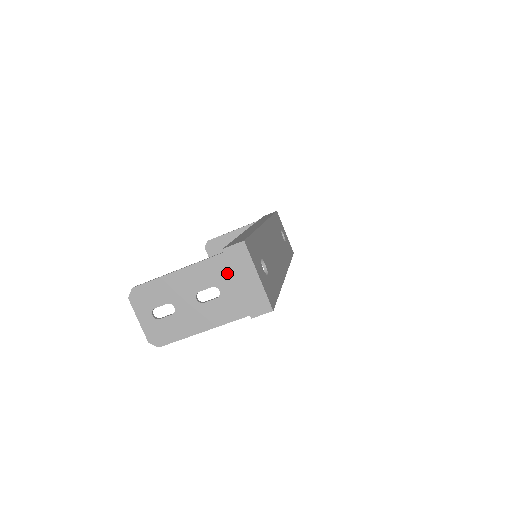
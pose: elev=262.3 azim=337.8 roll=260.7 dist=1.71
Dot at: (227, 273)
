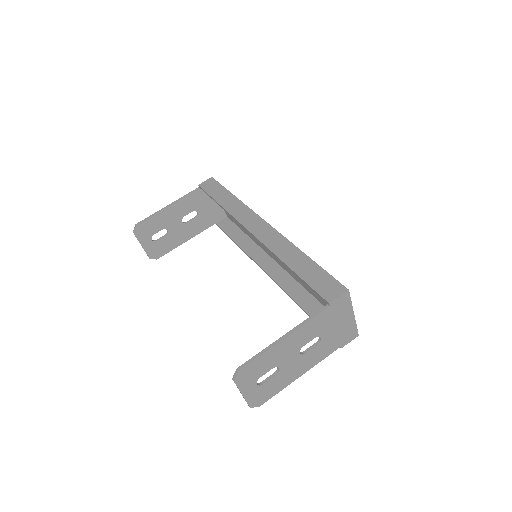
Dot at: (330, 322)
